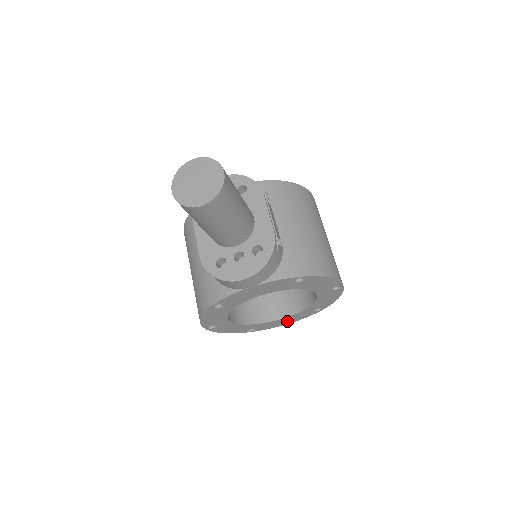
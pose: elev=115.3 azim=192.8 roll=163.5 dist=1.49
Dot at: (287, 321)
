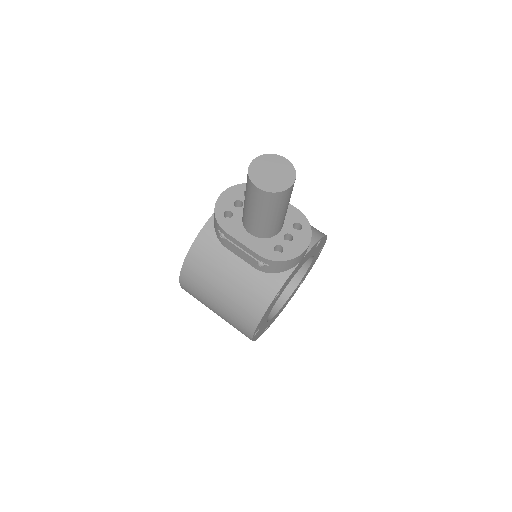
Dot at: (283, 308)
